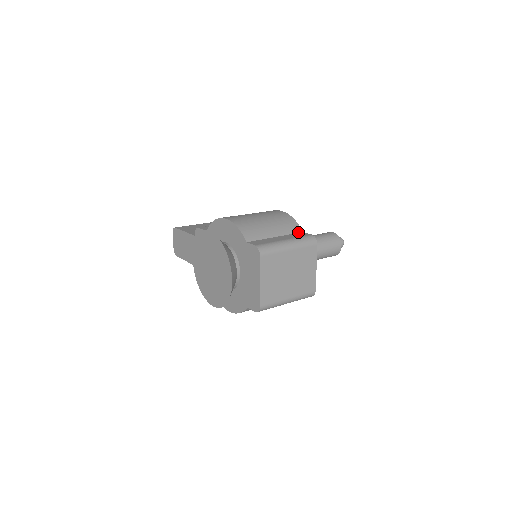
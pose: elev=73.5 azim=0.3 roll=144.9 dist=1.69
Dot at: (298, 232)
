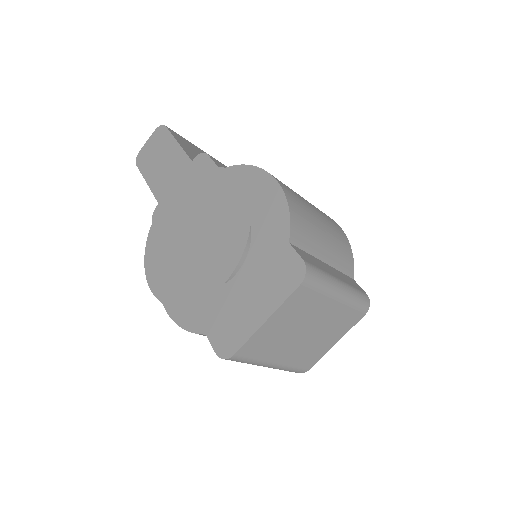
Dot at: (349, 275)
